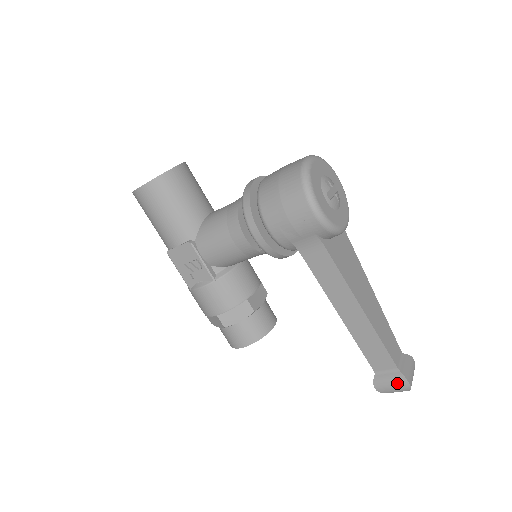
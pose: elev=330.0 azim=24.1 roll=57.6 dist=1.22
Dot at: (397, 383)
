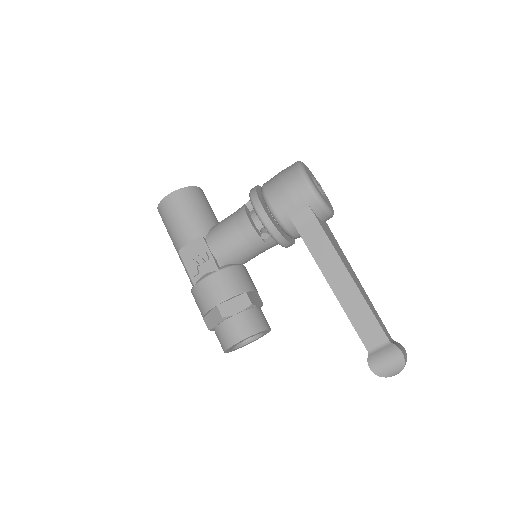
Dot at: (390, 355)
